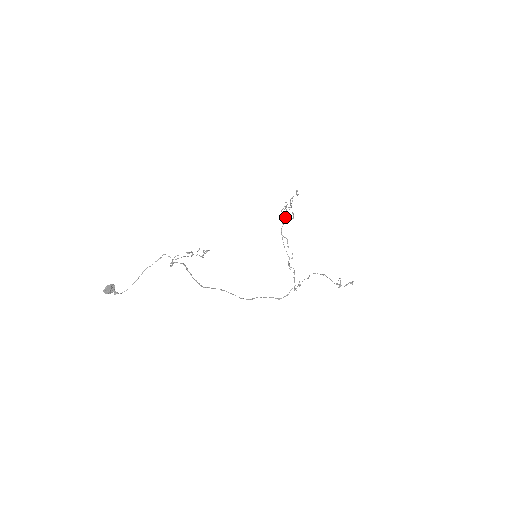
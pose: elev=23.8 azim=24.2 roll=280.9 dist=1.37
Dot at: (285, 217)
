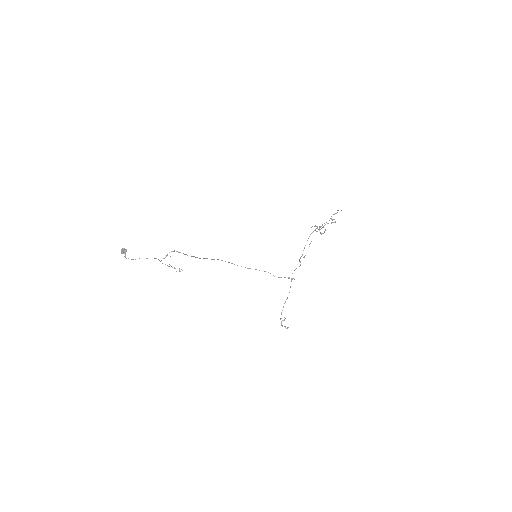
Dot at: (321, 226)
